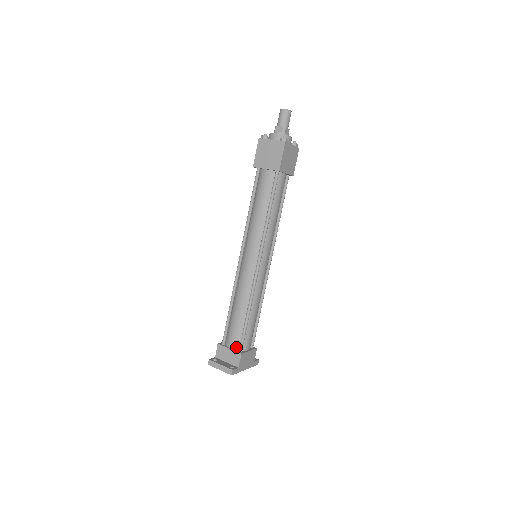
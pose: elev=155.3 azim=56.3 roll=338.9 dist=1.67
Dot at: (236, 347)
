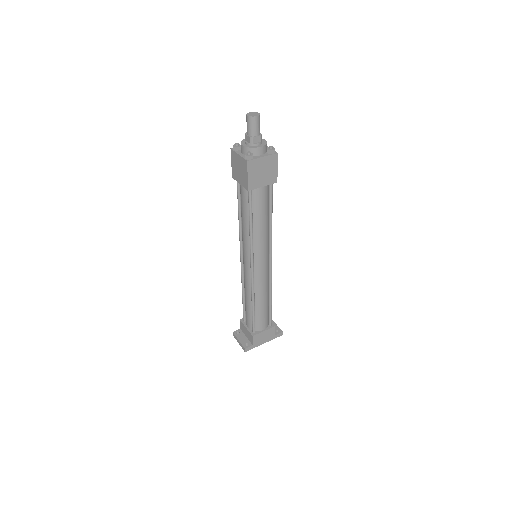
Dot at: (251, 328)
